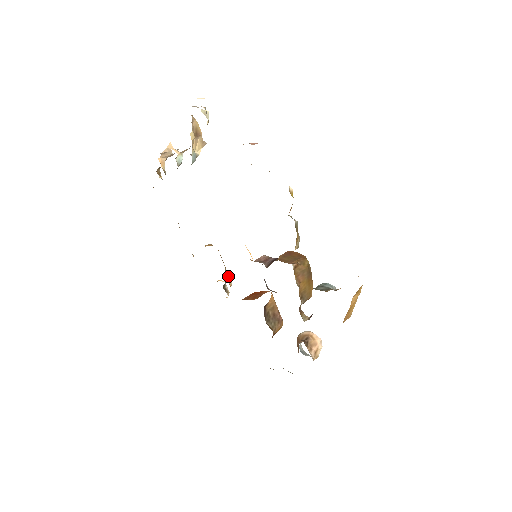
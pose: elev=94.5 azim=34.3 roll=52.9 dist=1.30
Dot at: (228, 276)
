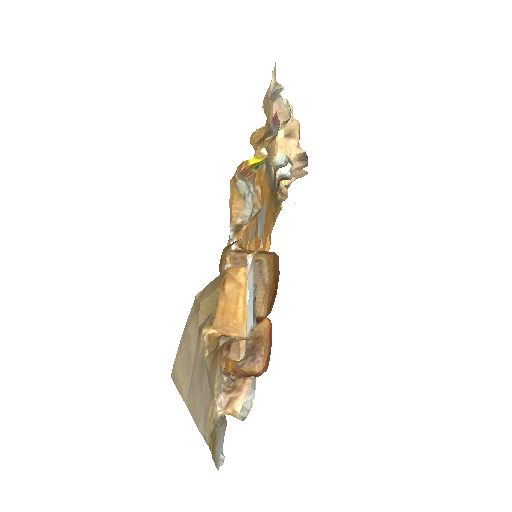
Dot at: occluded
